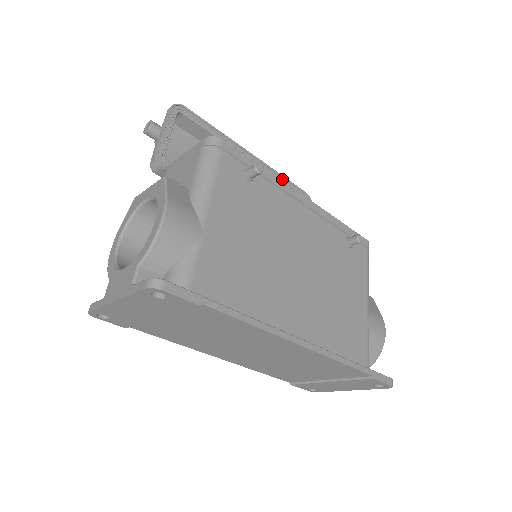
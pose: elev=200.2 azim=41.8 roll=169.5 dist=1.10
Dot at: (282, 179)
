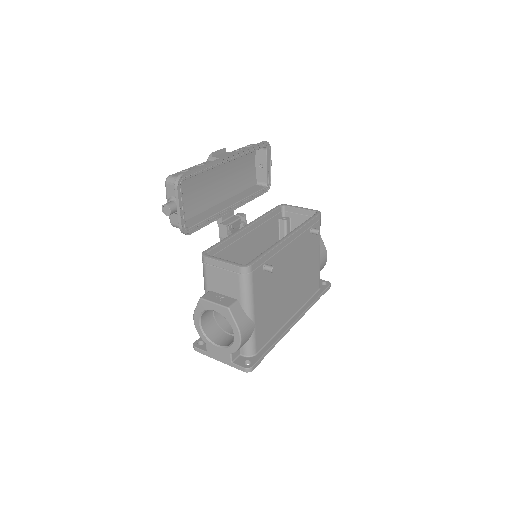
Dot at: (250, 150)
